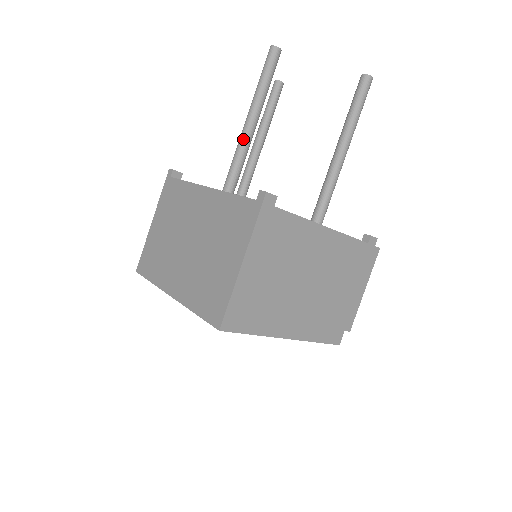
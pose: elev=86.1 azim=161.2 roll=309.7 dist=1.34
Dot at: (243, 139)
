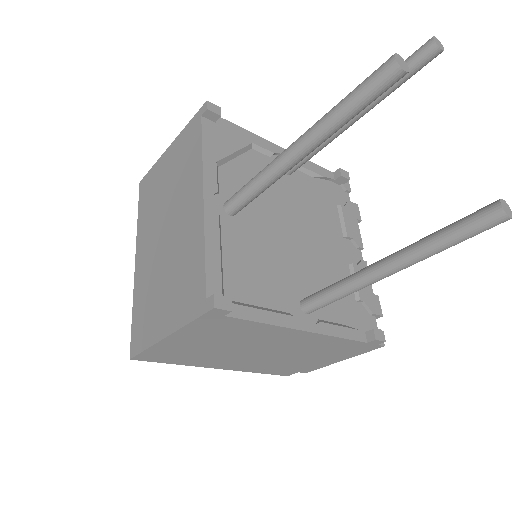
Dot at: (276, 166)
